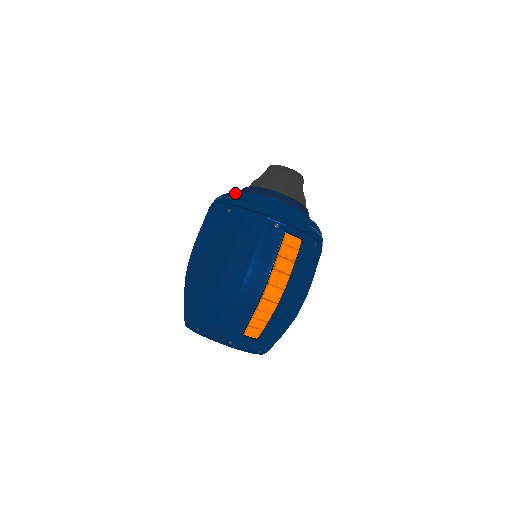
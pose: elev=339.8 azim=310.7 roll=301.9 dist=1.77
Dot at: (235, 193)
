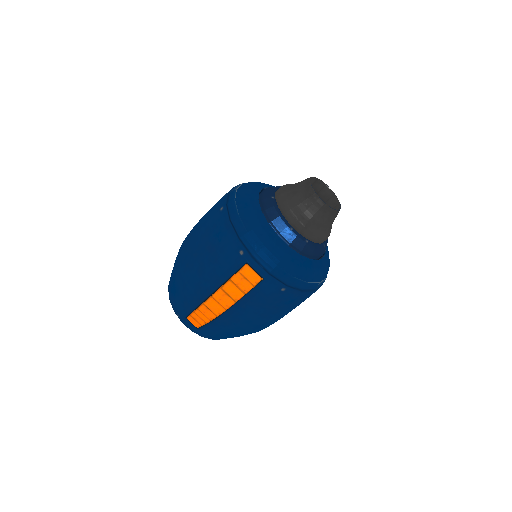
Dot at: (246, 192)
